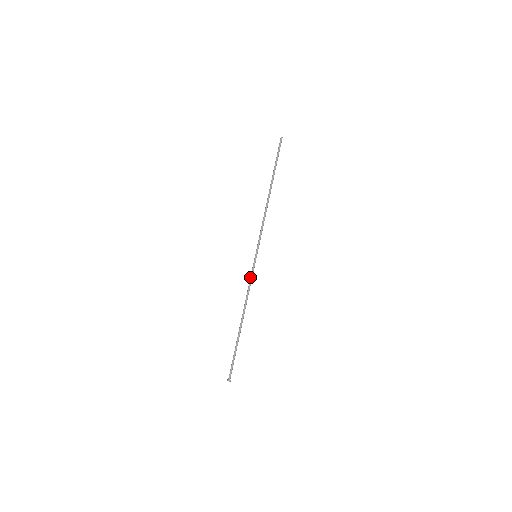
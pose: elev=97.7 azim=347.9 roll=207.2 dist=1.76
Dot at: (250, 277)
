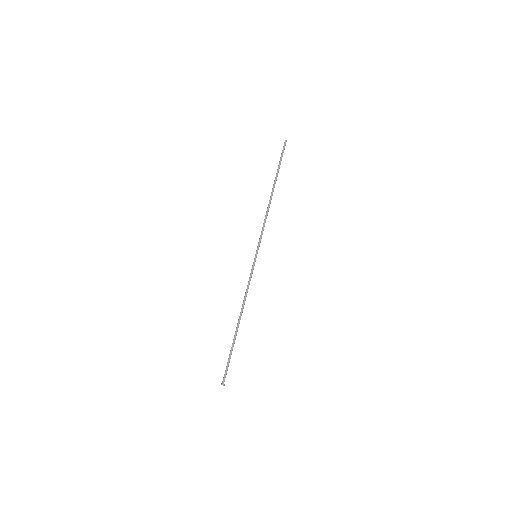
Dot at: (250, 277)
